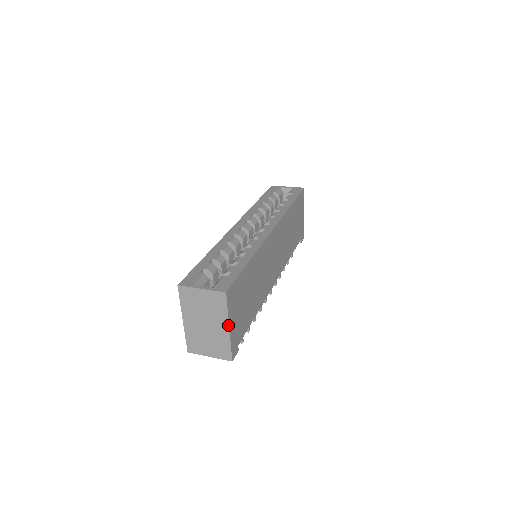
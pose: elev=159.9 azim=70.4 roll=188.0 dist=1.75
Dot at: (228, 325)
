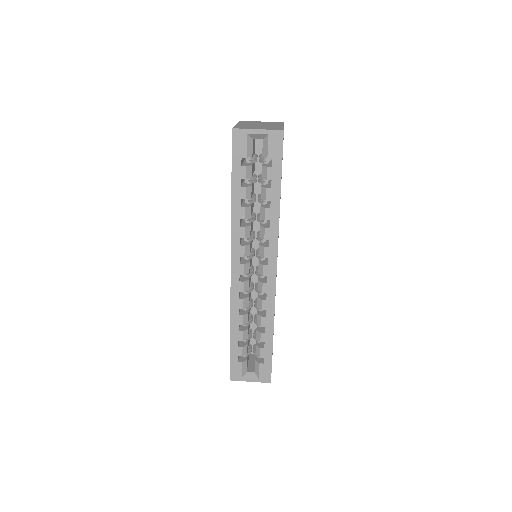
Dot at: occluded
